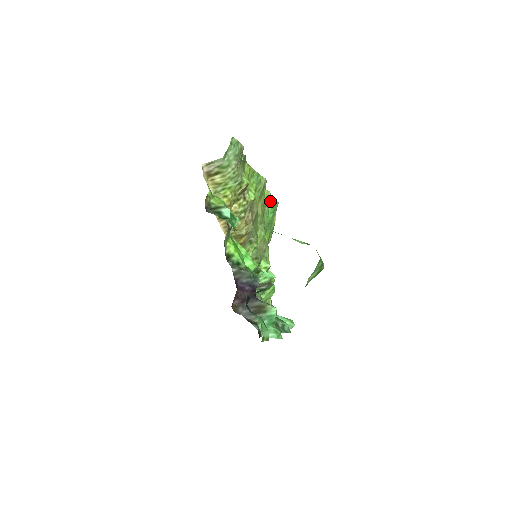
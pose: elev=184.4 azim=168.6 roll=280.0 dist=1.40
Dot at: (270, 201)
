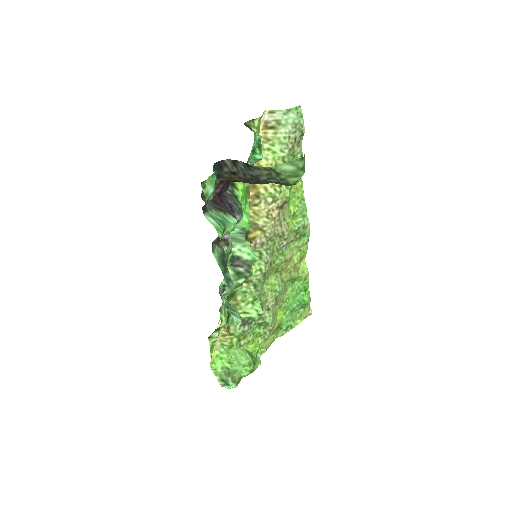
Dot at: (304, 290)
